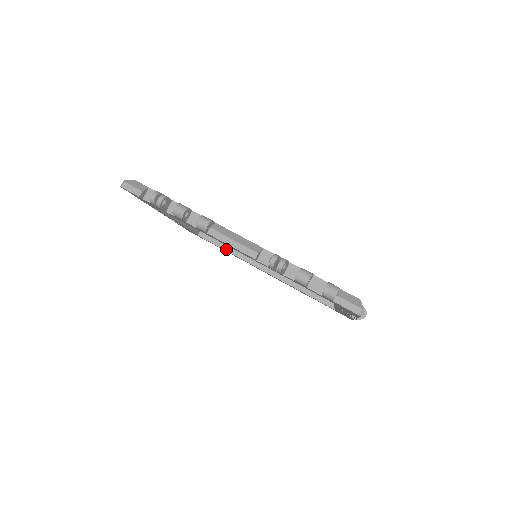
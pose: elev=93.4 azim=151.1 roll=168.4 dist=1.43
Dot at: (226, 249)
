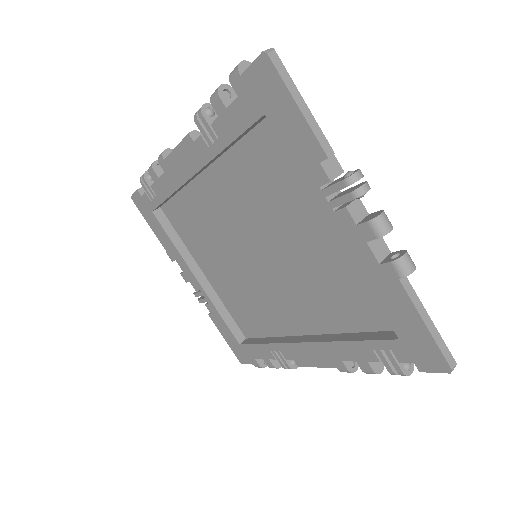
Dot at: (264, 342)
